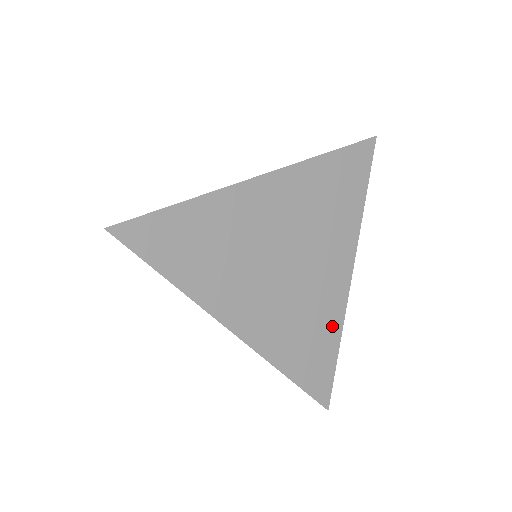
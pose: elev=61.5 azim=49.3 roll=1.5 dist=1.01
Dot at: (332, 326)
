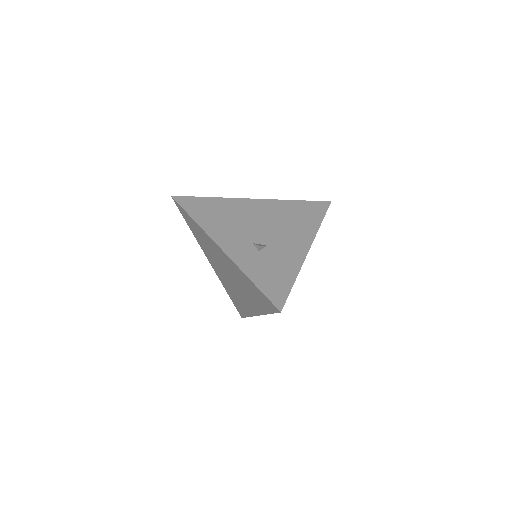
Dot at: occluded
